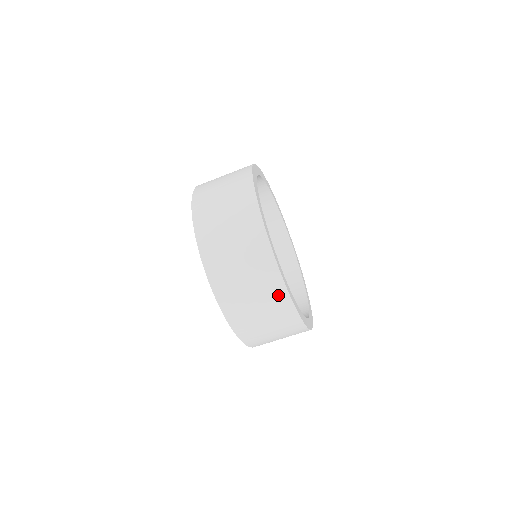
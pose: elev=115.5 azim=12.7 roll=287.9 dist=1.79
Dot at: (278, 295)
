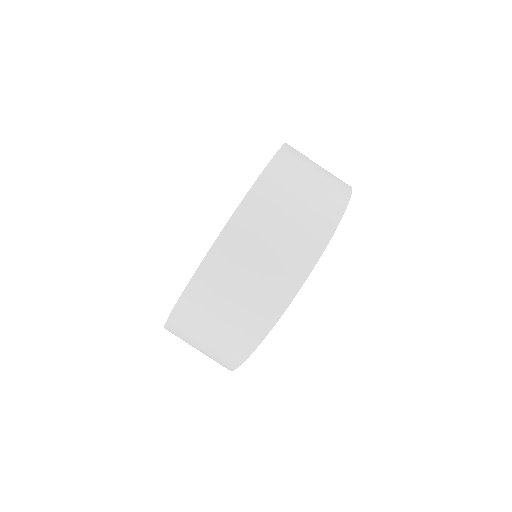
Dot at: (237, 350)
